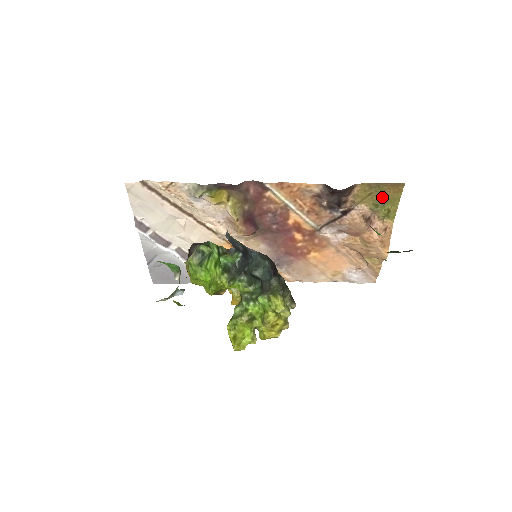
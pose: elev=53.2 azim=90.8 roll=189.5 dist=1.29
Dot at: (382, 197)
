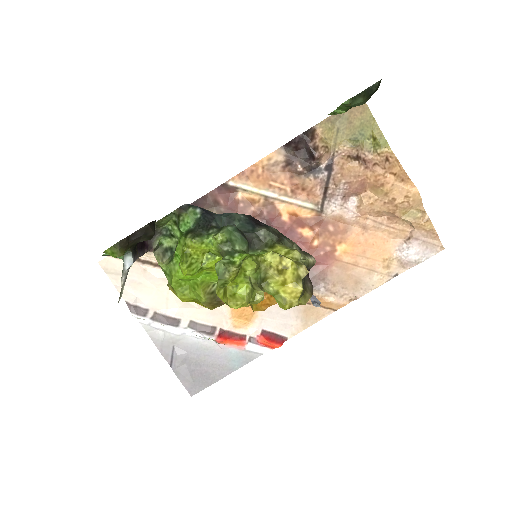
Dot at: (353, 127)
